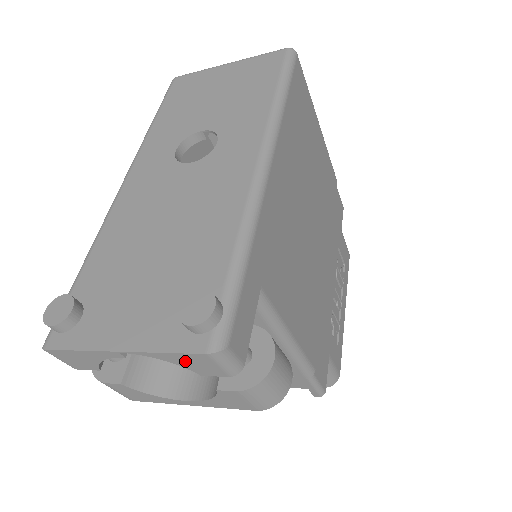
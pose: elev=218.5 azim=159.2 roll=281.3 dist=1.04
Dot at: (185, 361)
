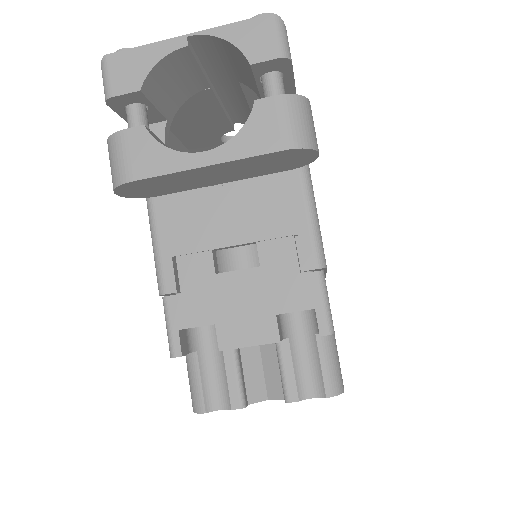
Dot at: (246, 35)
